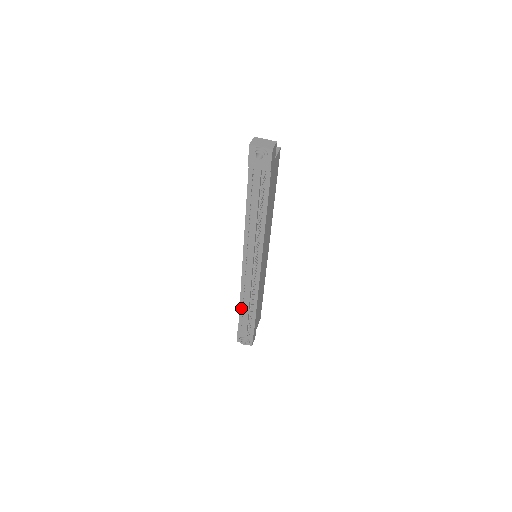
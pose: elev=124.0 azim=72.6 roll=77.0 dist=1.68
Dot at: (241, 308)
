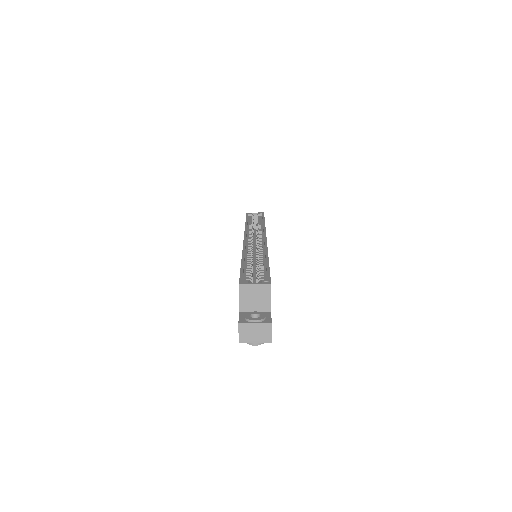
Dot at: occluded
